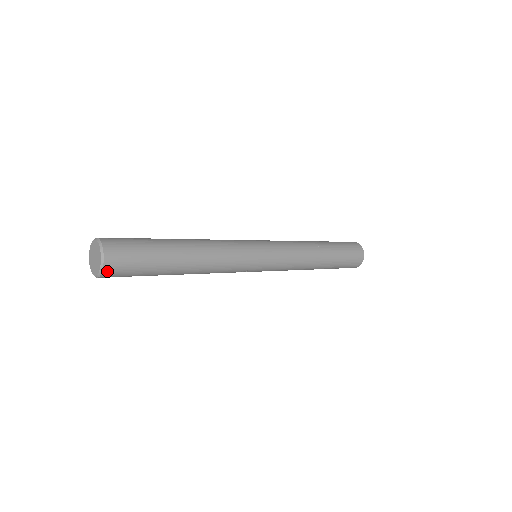
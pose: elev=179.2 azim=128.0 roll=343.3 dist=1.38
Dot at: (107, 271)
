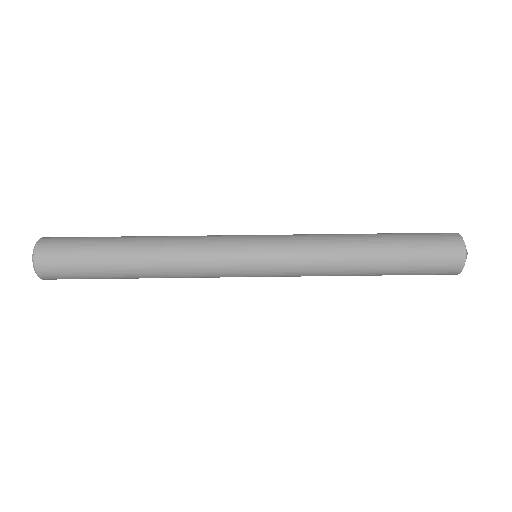
Dot at: (48, 279)
